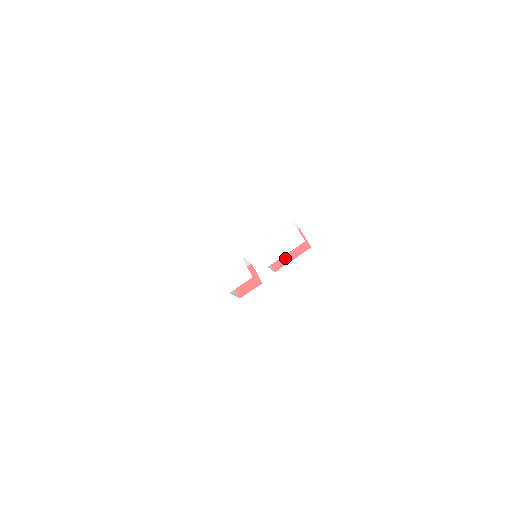
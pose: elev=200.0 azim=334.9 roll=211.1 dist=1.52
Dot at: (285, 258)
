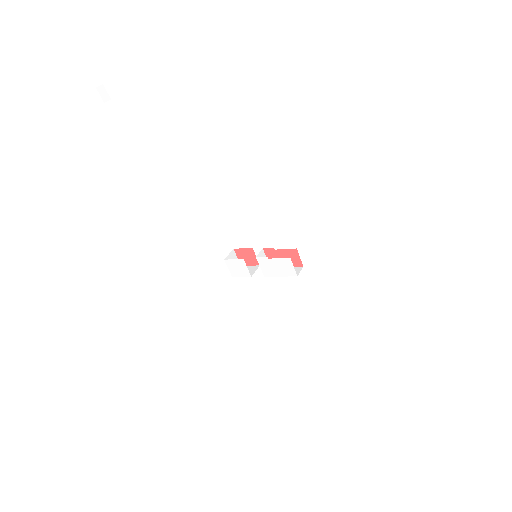
Dot at: occluded
